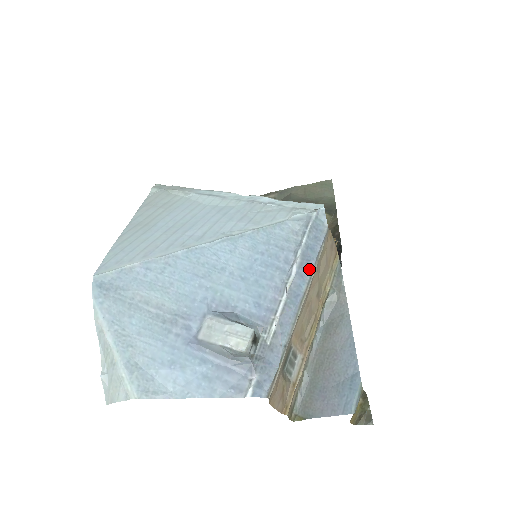
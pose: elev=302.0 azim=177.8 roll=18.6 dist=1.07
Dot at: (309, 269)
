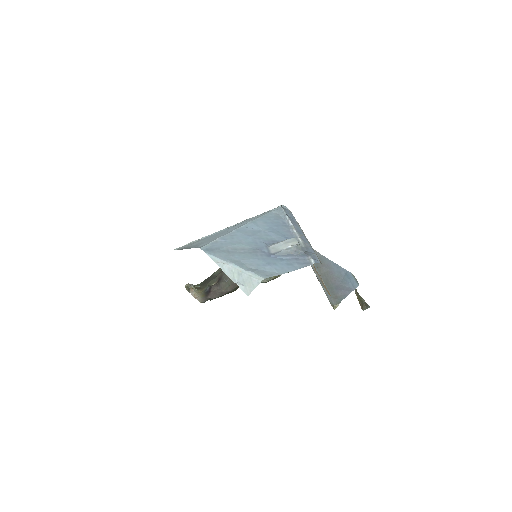
Dot at: (296, 223)
